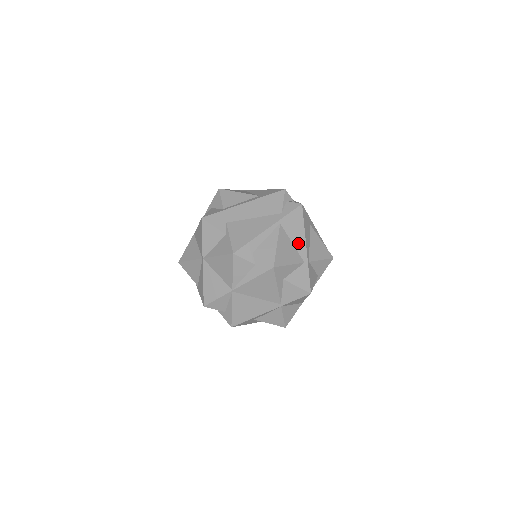
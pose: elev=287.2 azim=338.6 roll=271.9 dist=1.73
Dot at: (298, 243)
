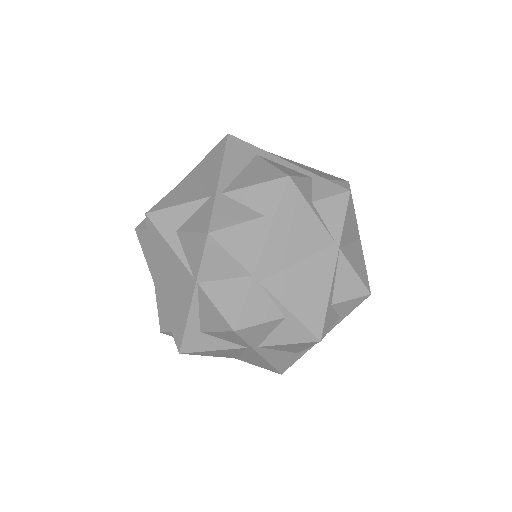
Dot at: (210, 178)
